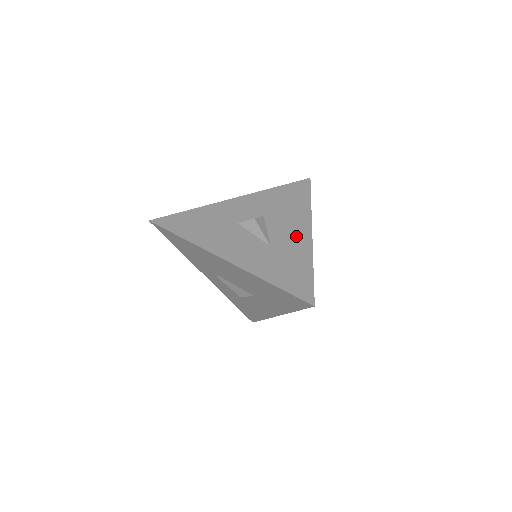
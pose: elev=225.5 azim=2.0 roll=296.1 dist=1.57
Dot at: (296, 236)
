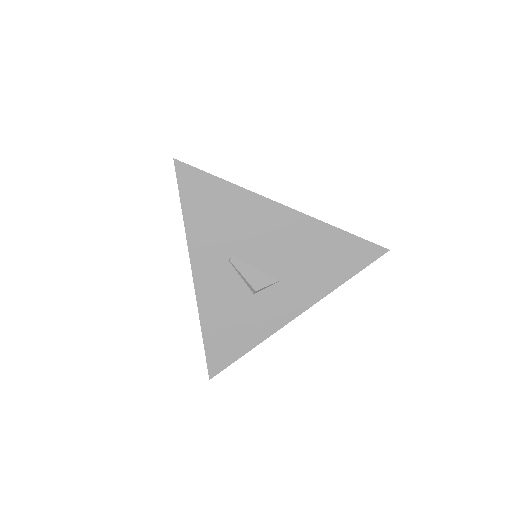
Dot at: occluded
